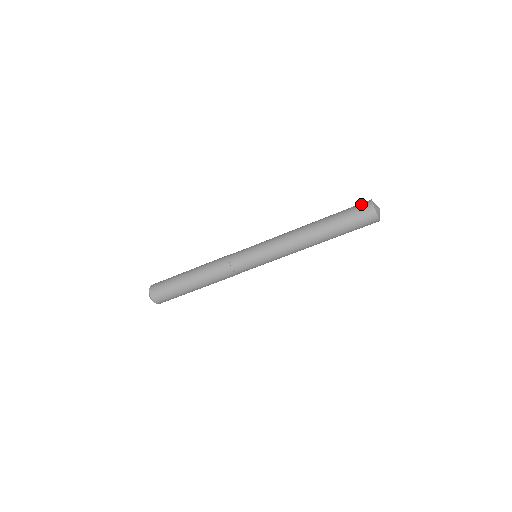
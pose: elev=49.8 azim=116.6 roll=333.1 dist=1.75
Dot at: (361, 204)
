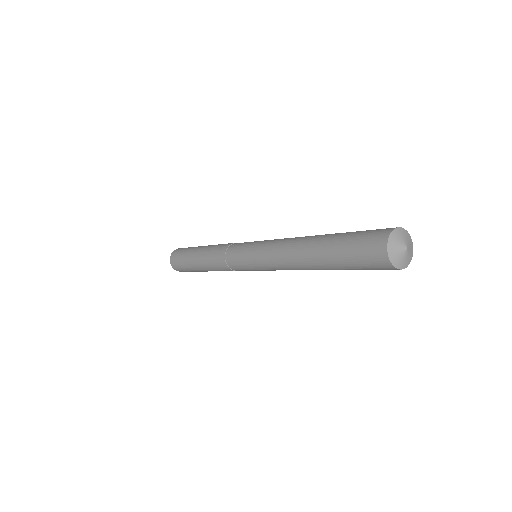
Dot at: (371, 241)
